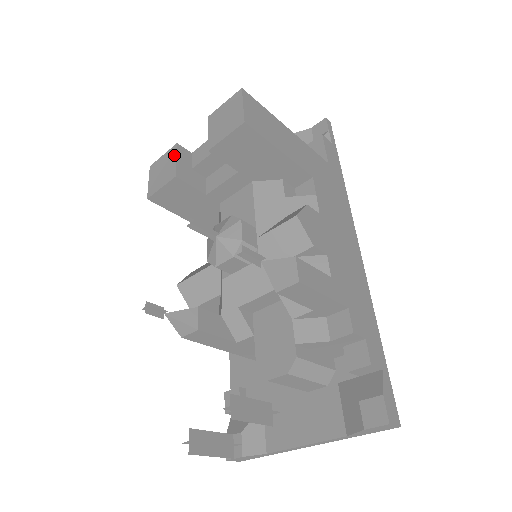
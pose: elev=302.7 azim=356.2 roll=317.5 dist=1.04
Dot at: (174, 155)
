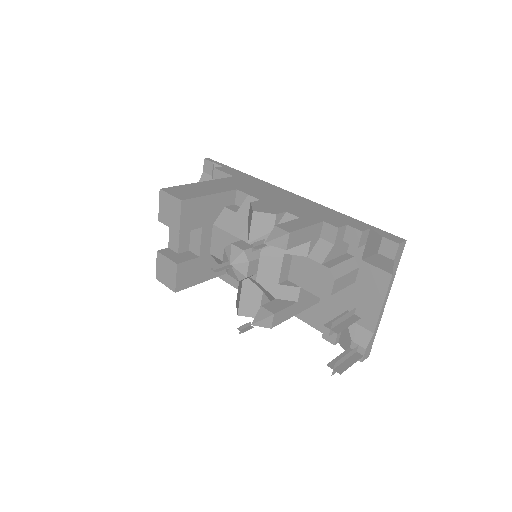
Dot at: (163, 257)
